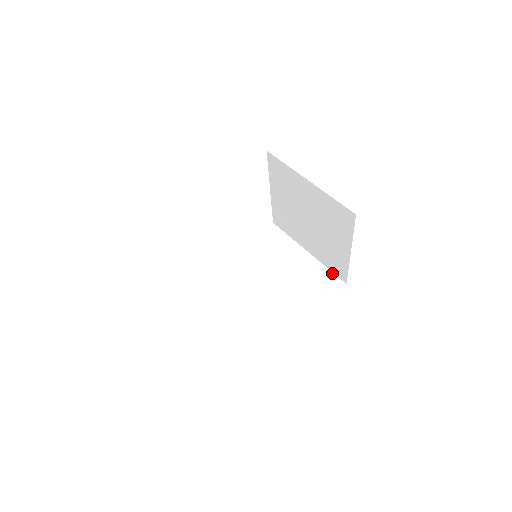
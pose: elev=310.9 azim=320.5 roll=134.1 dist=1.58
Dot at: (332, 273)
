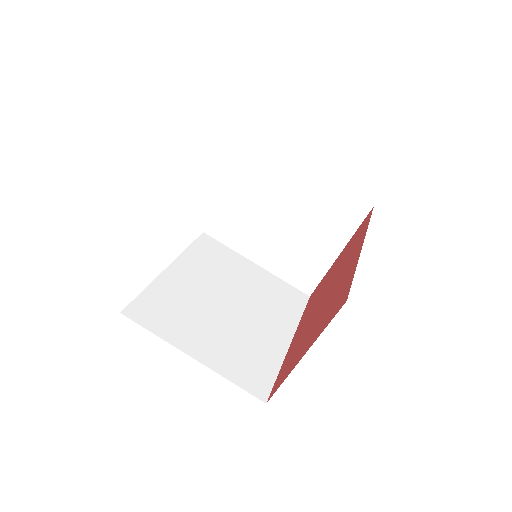
Dot at: (292, 286)
